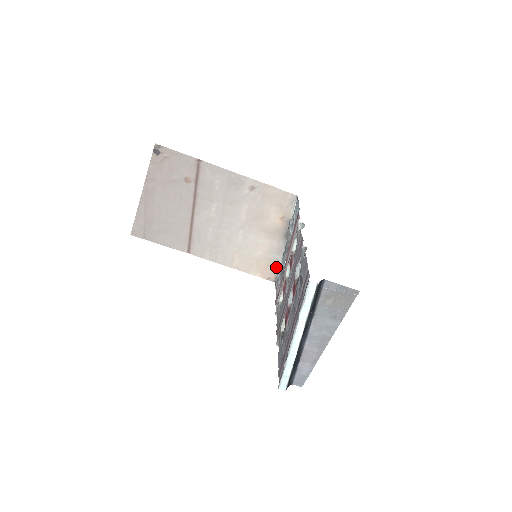
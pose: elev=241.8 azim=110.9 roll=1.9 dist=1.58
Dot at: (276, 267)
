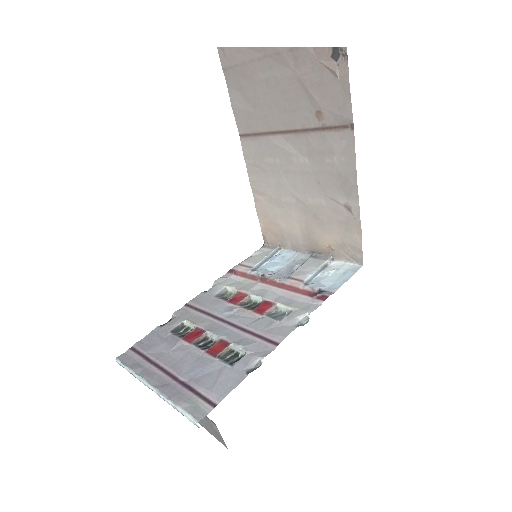
Dot at: (279, 244)
